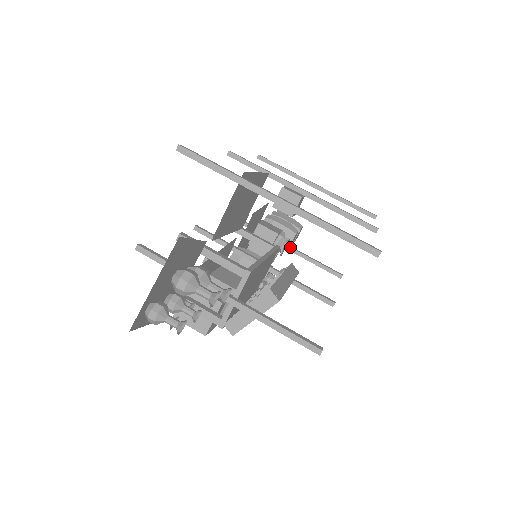
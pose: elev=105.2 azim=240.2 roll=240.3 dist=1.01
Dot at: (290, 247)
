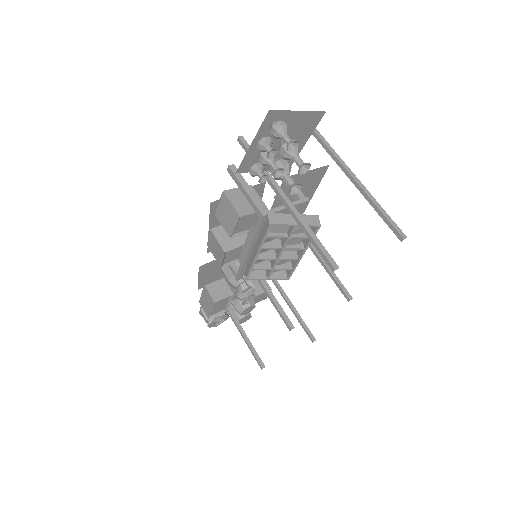
Dot at: occluded
